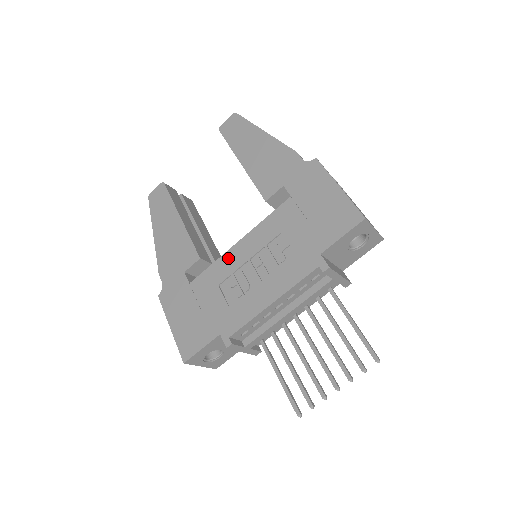
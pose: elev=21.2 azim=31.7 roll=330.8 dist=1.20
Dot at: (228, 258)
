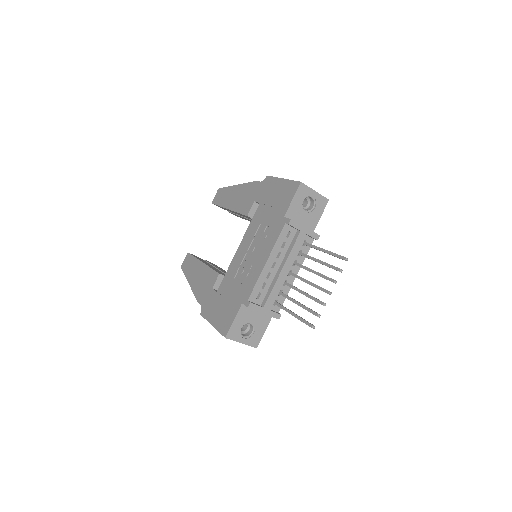
Dot at: (235, 260)
